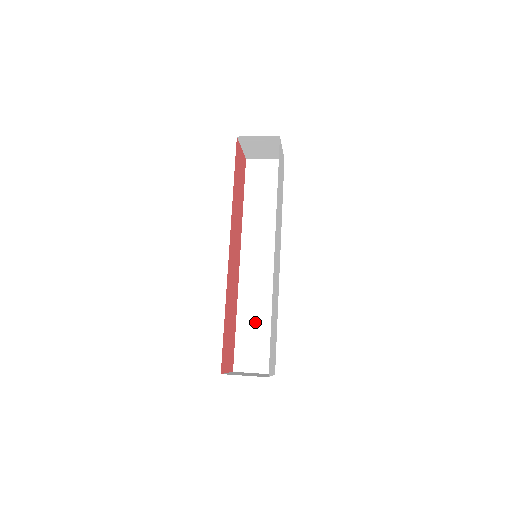
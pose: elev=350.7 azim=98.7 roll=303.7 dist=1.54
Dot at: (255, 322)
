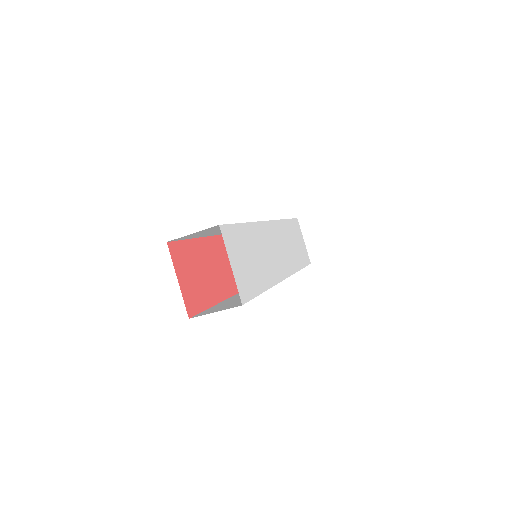
Dot at: (239, 298)
